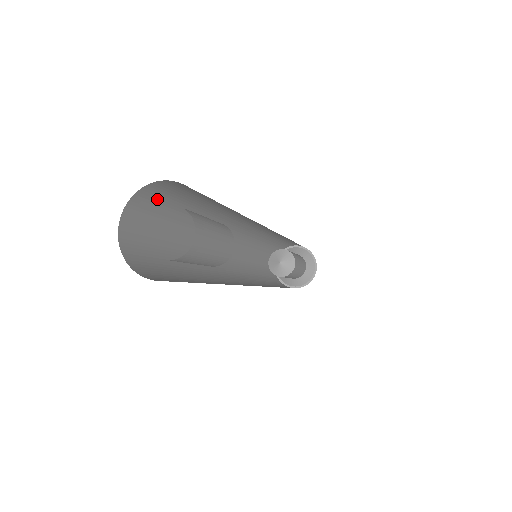
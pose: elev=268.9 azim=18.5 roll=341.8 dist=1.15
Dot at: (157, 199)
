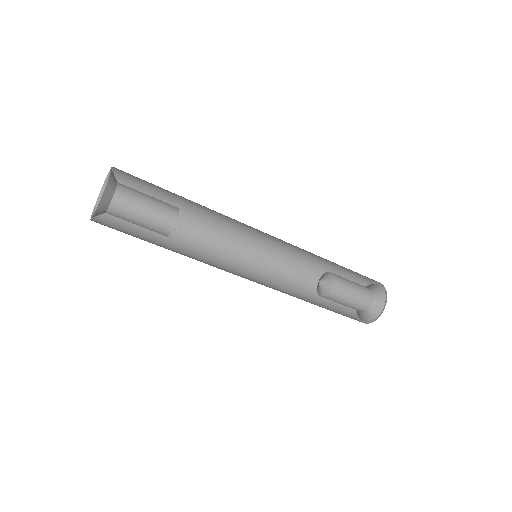
Dot at: occluded
